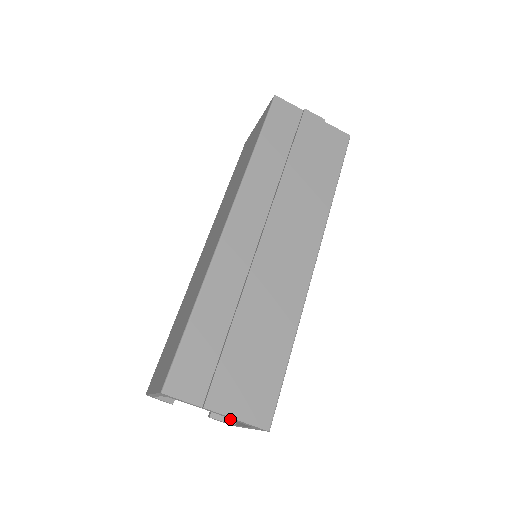
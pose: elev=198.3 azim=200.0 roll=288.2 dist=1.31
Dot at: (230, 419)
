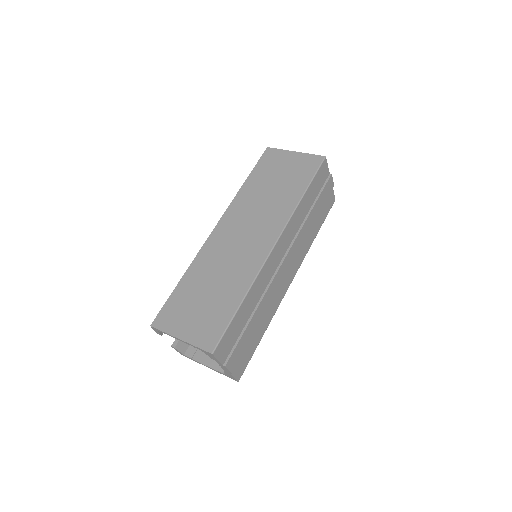
Dot at: (185, 352)
